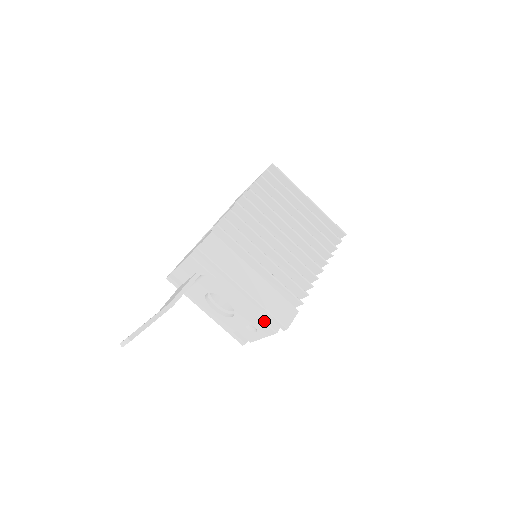
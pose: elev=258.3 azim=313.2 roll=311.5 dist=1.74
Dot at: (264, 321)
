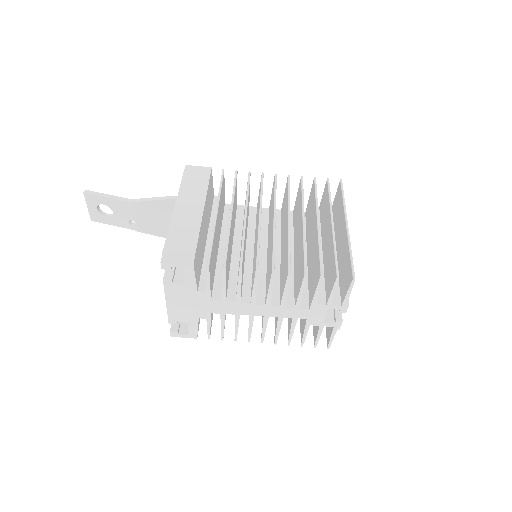
Dot at: occluded
